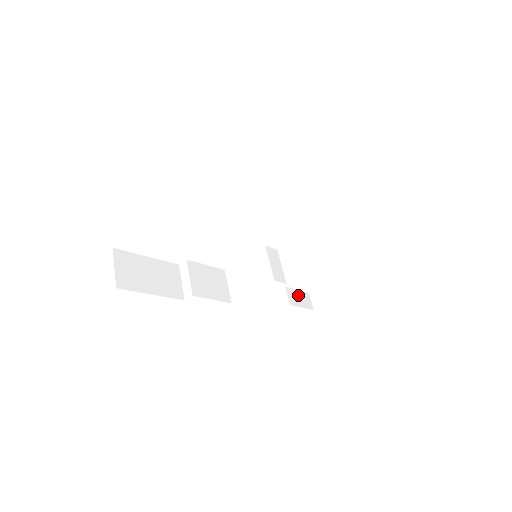
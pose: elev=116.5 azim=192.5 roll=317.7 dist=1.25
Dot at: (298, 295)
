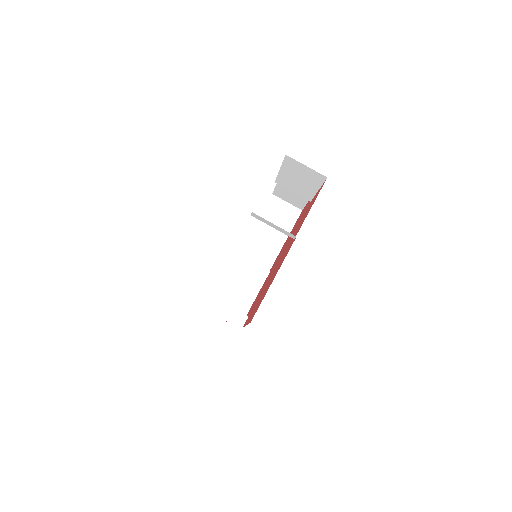
Dot at: occluded
